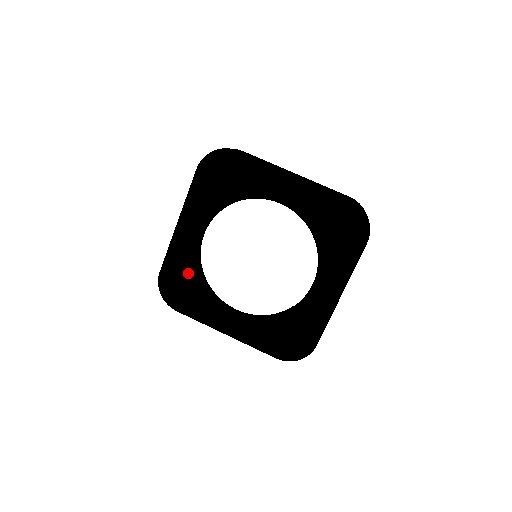
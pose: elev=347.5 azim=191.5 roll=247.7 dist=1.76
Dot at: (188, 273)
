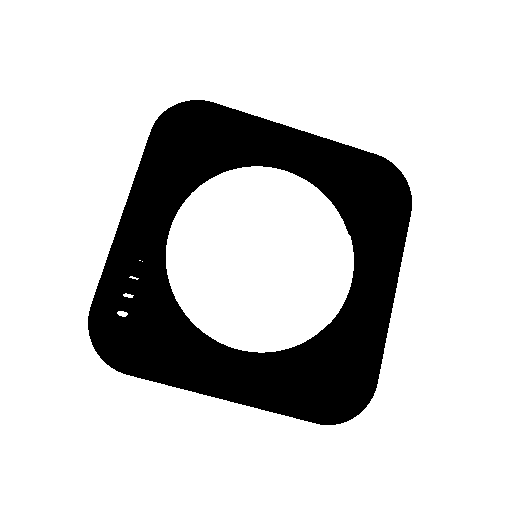
Dot at: (146, 297)
